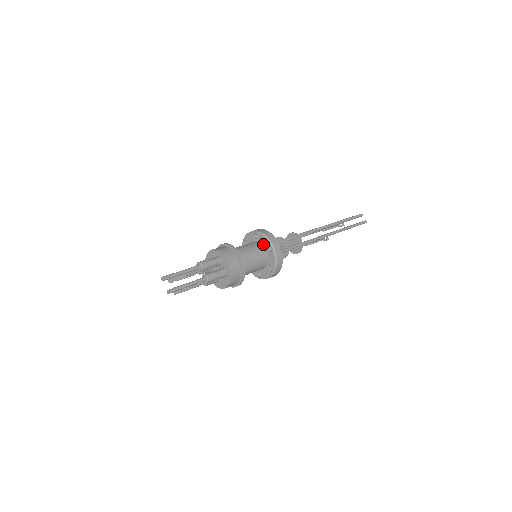
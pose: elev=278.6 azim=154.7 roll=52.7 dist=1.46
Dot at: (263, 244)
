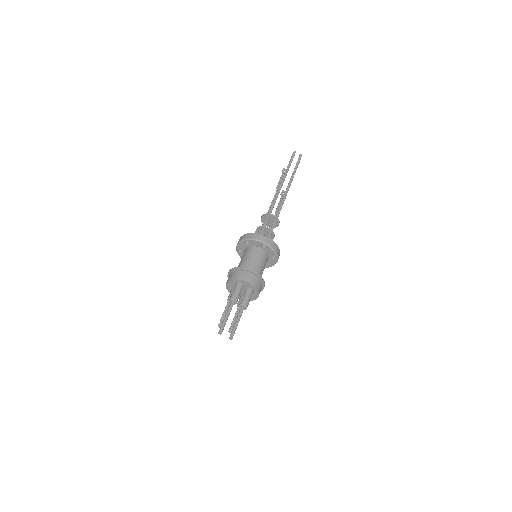
Dot at: (256, 246)
